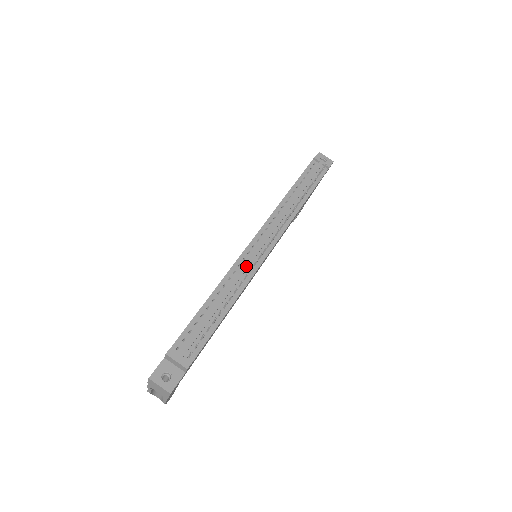
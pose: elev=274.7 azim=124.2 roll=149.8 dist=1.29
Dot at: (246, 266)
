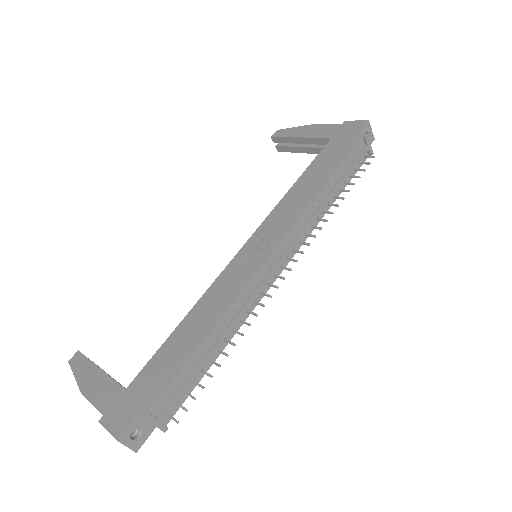
Dot at: (255, 296)
